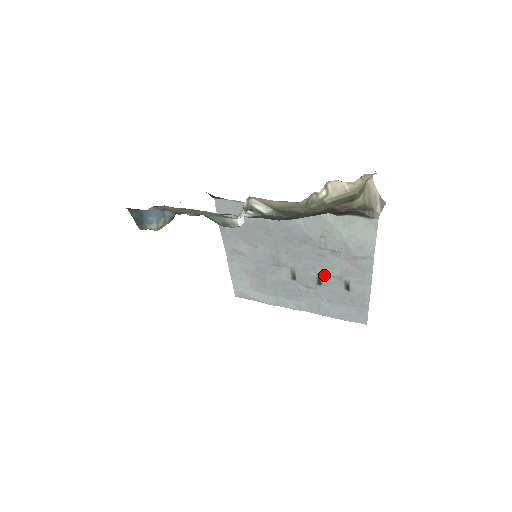
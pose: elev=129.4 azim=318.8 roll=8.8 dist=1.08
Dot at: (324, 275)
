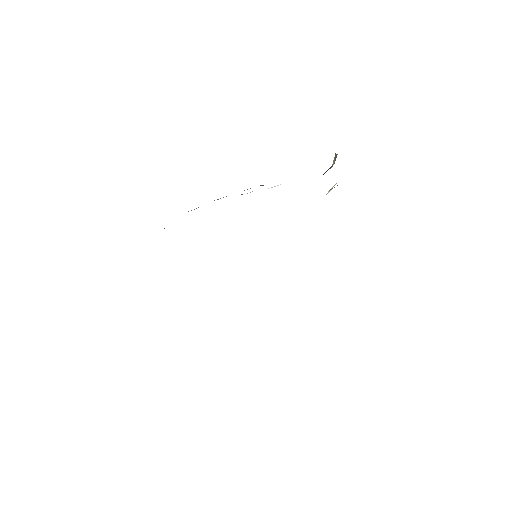
Dot at: occluded
